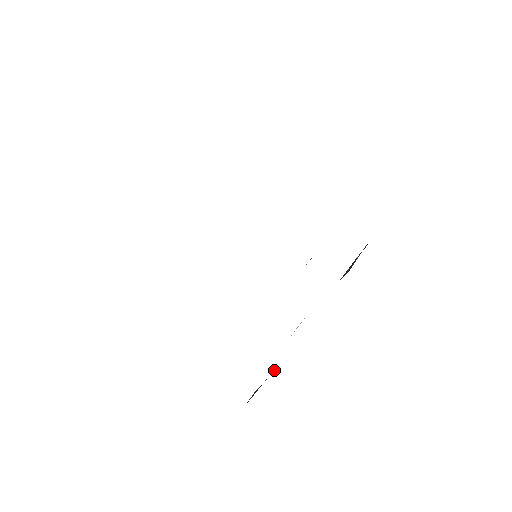
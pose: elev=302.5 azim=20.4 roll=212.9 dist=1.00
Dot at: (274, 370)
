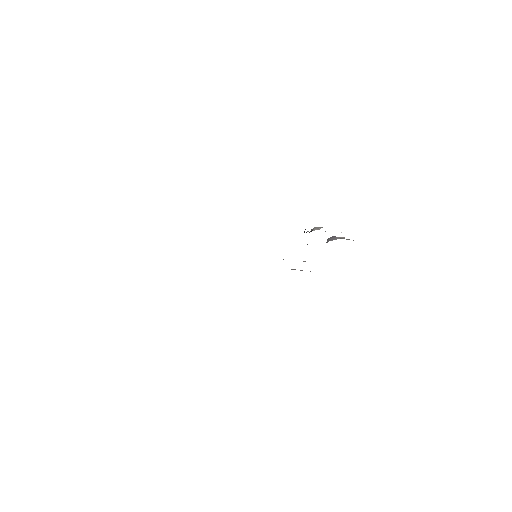
Dot at: occluded
